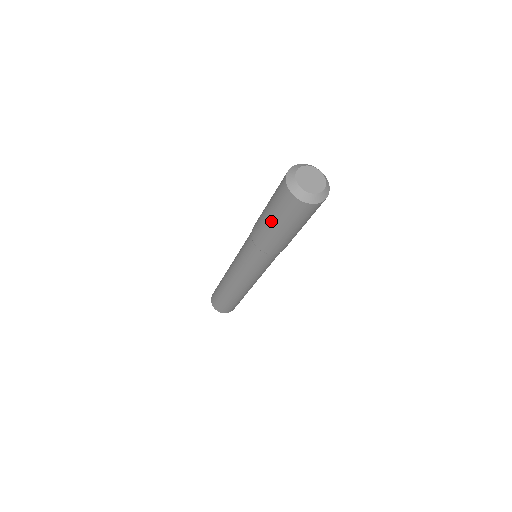
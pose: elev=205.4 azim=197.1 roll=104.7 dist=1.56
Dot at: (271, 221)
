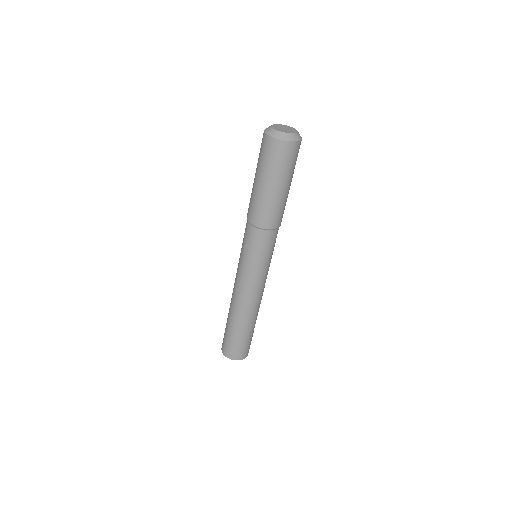
Dot at: (258, 181)
